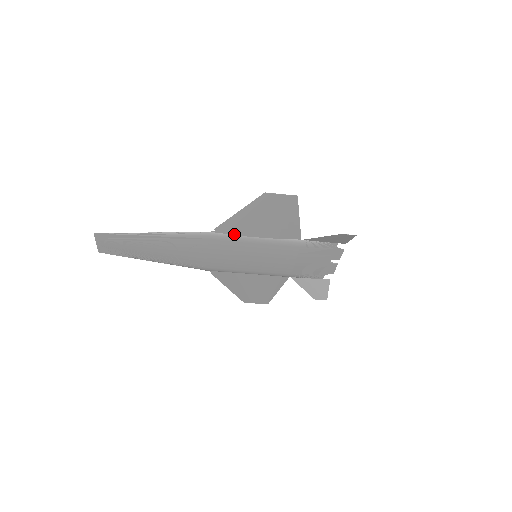
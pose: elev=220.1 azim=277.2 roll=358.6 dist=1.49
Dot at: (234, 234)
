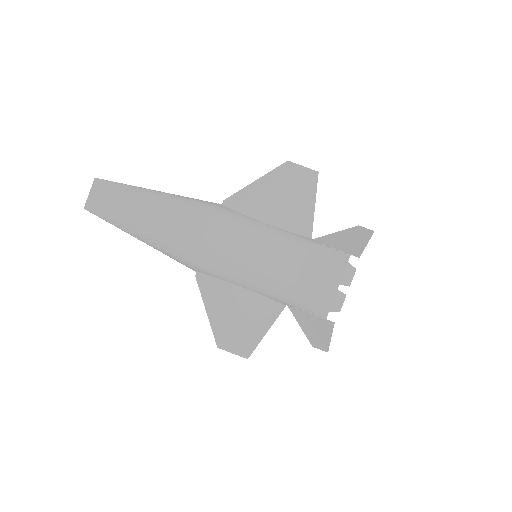
Dot at: (242, 213)
